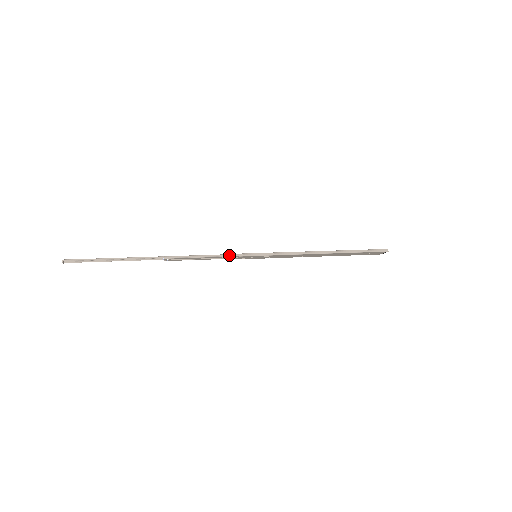
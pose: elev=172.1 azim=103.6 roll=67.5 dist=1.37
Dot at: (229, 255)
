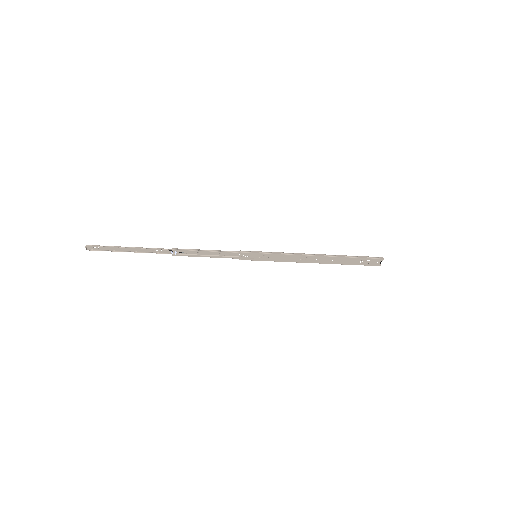
Dot at: (231, 251)
